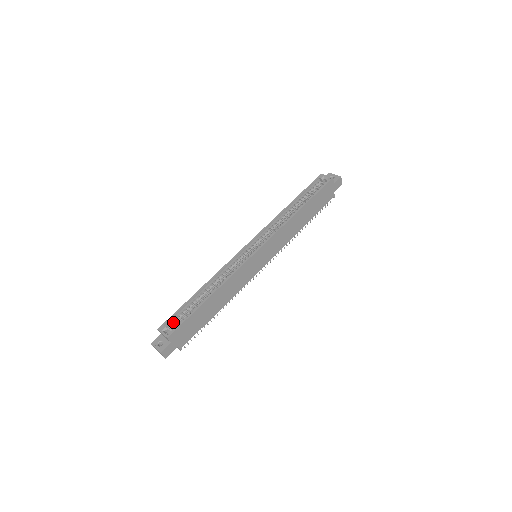
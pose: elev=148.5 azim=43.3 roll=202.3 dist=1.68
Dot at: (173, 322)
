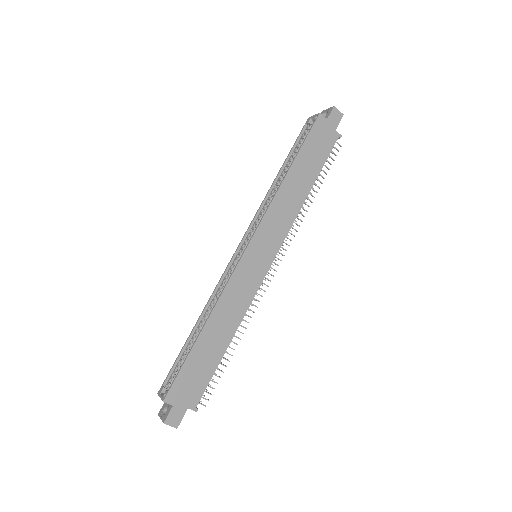
Dot at: (172, 378)
